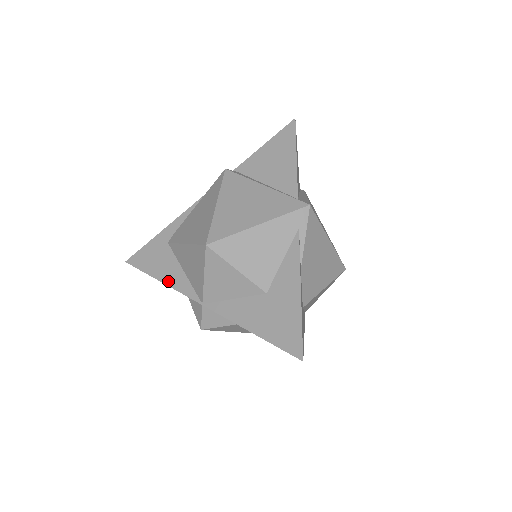
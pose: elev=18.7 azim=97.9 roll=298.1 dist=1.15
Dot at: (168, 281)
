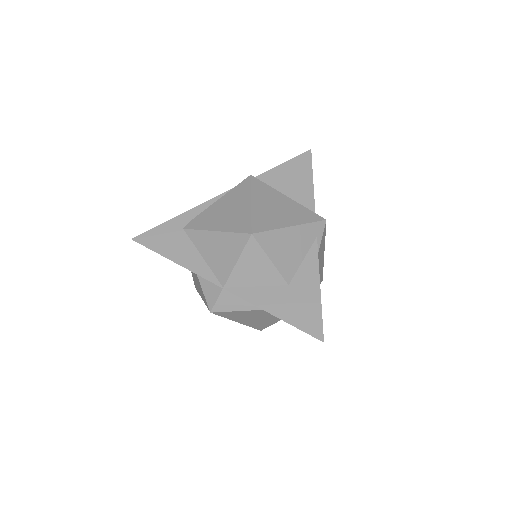
Dot at: (184, 263)
